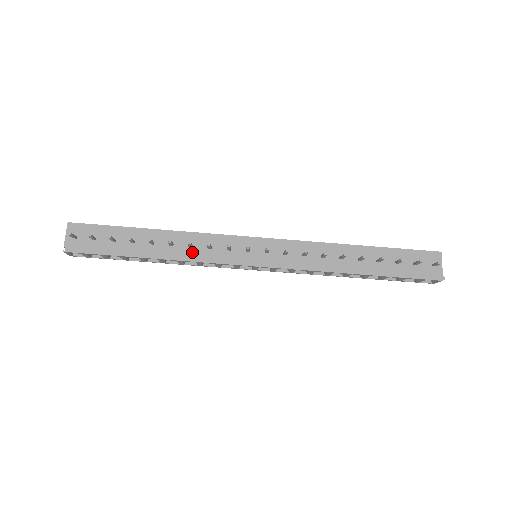
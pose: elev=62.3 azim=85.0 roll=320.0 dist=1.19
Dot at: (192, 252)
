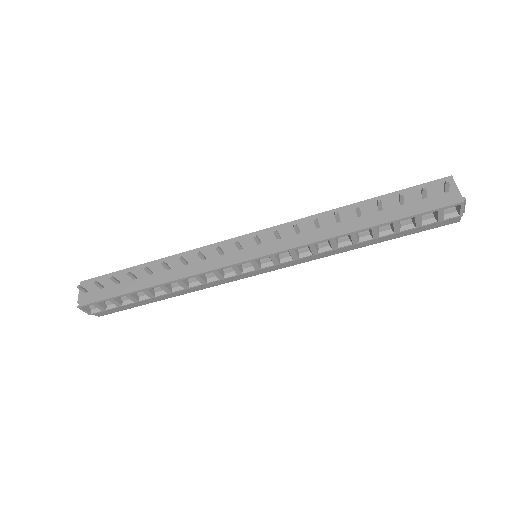
Dot at: (188, 268)
